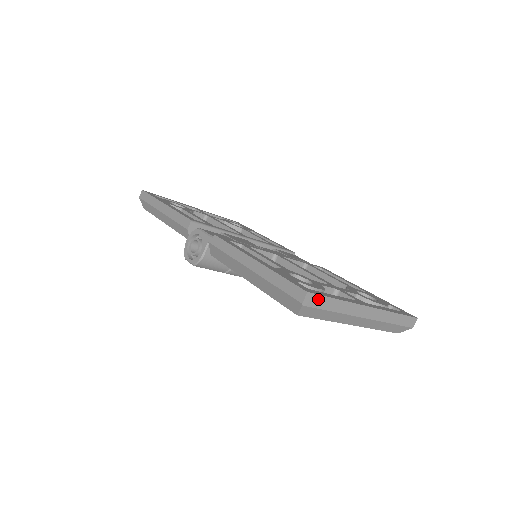
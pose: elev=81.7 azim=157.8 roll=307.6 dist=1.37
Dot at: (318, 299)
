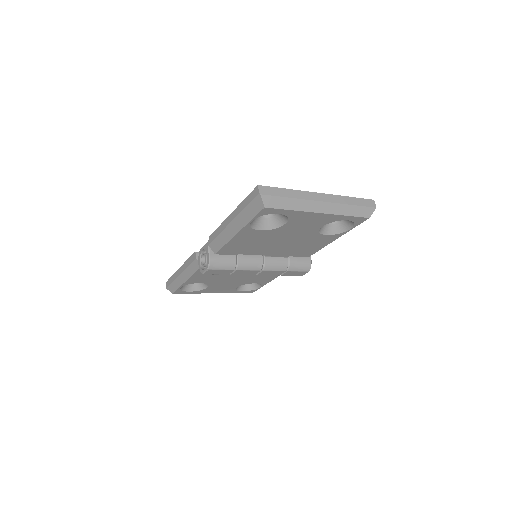
Dot at: (270, 190)
